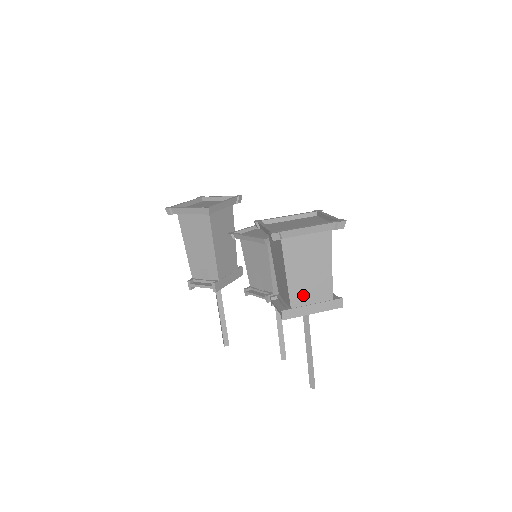
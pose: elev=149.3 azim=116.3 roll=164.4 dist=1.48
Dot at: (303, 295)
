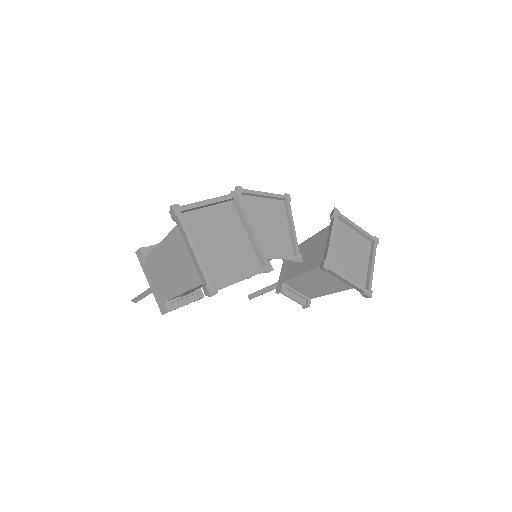
Dot at: occluded
